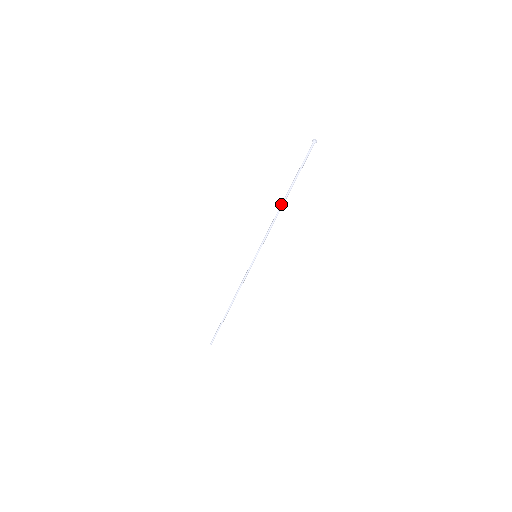
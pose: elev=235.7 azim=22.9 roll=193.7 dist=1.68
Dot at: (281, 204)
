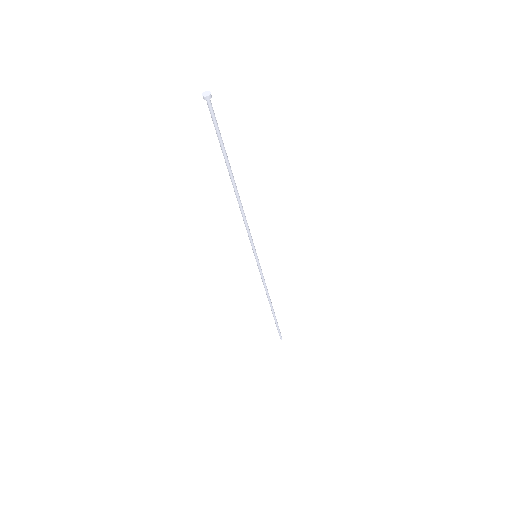
Dot at: (235, 193)
